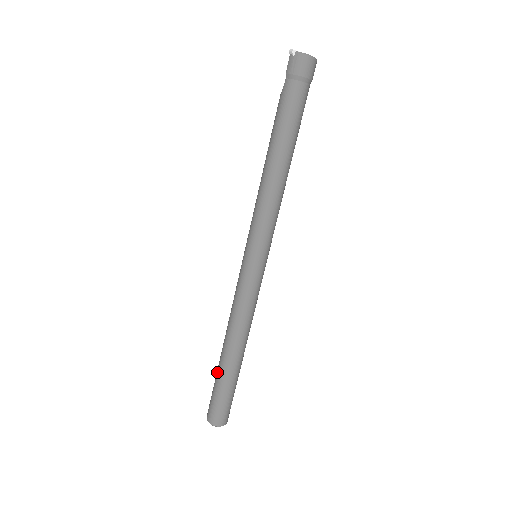
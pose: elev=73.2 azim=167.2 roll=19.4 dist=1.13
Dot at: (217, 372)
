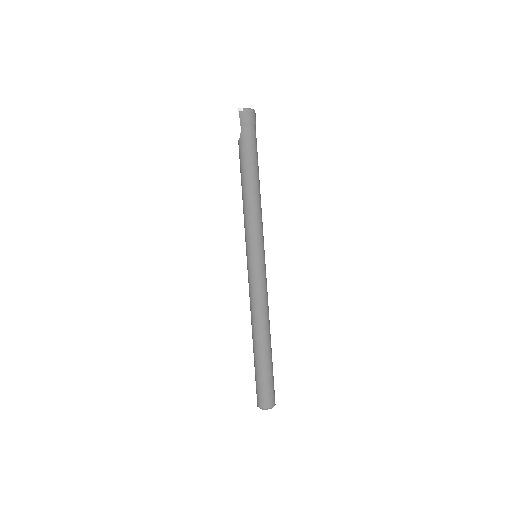
Dot at: (256, 361)
